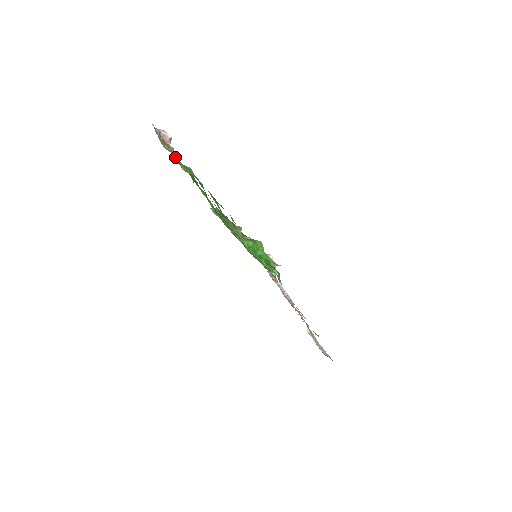
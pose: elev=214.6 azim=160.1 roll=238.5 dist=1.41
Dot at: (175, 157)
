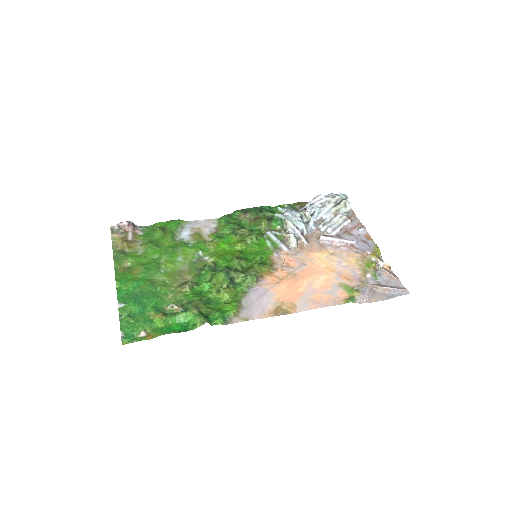
Dot at: (130, 247)
